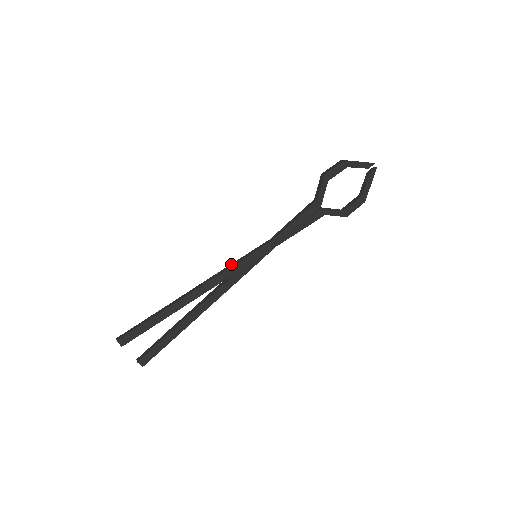
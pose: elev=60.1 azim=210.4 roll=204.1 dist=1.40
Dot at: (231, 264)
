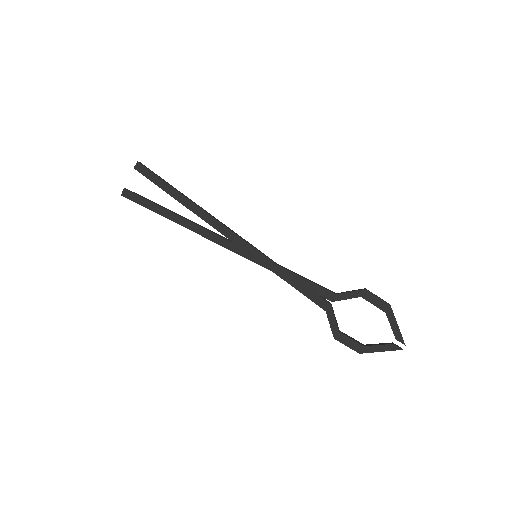
Dot at: occluded
